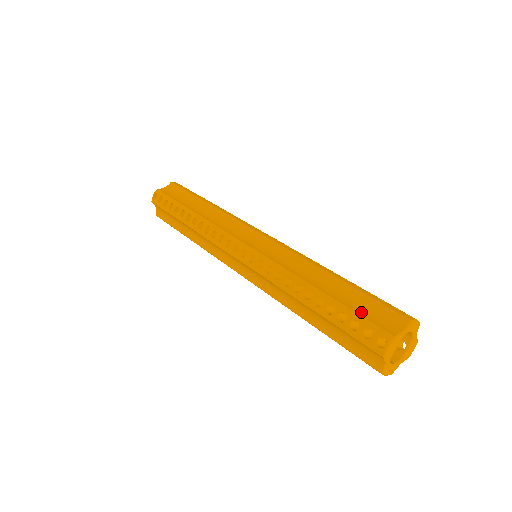
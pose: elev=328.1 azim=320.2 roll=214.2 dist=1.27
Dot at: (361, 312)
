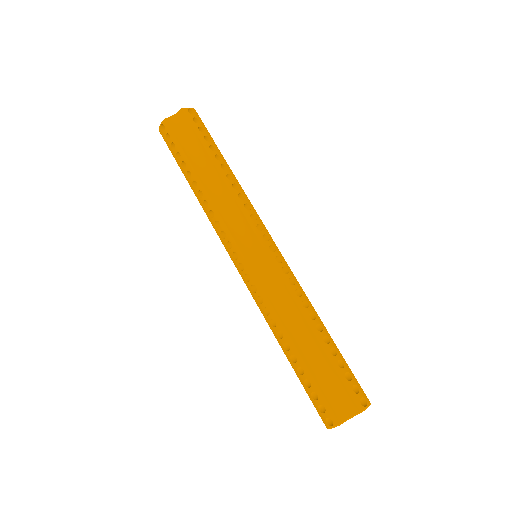
Dot at: (323, 387)
